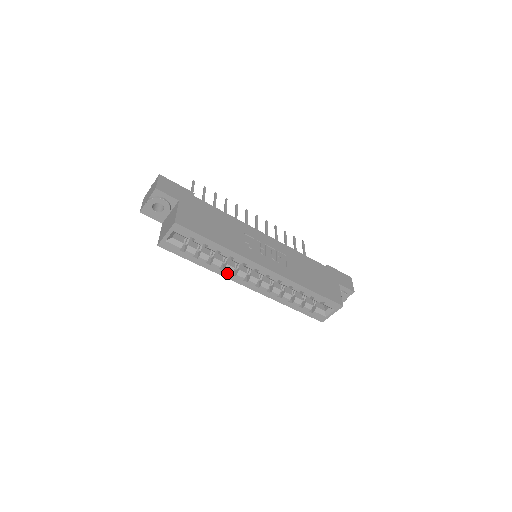
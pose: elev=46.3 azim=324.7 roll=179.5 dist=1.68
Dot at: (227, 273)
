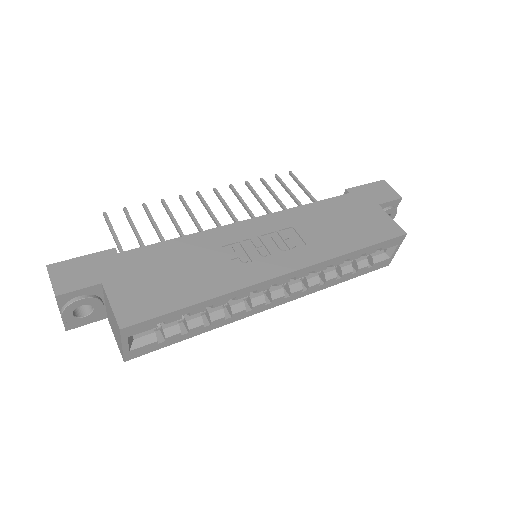
Dot at: (239, 315)
